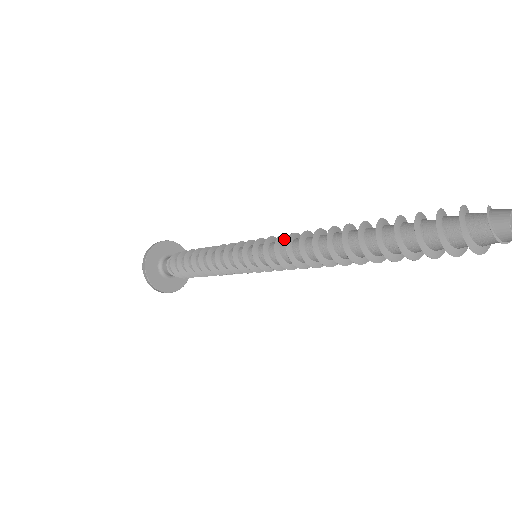
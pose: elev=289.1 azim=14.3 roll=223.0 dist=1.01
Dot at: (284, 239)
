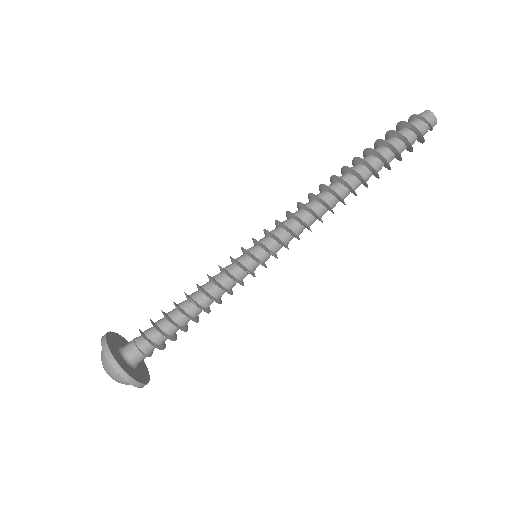
Dot at: (282, 224)
